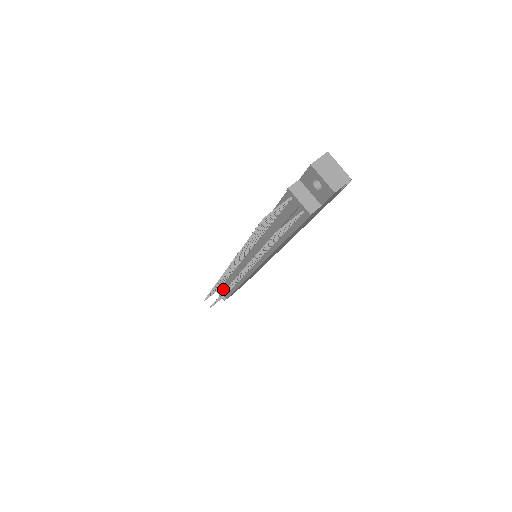
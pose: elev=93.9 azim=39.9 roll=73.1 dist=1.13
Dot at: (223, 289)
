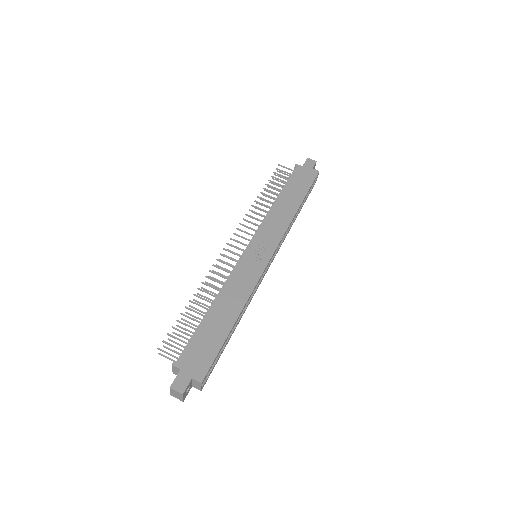
Dot at: (284, 185)
